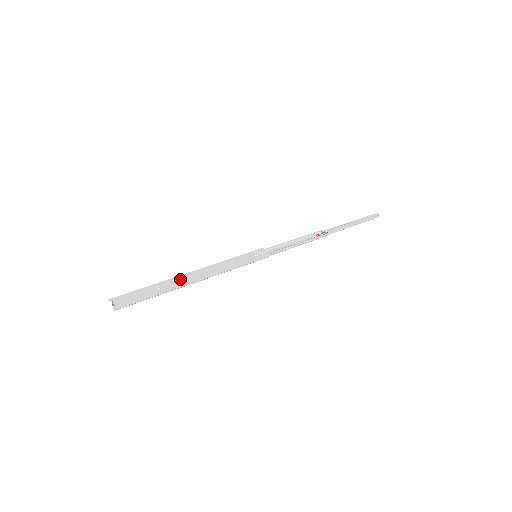
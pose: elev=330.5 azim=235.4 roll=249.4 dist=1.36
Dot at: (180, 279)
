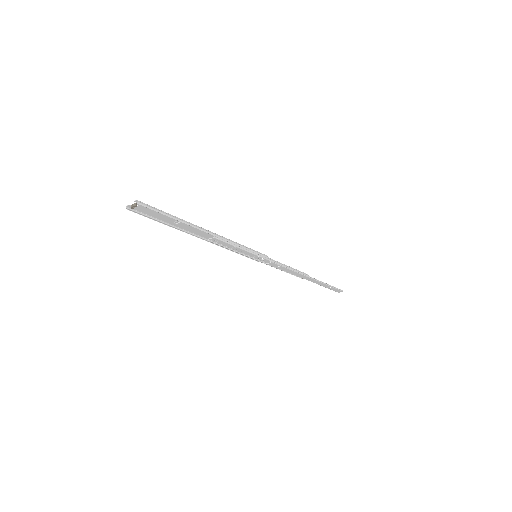
Dot at: (193, 230)
